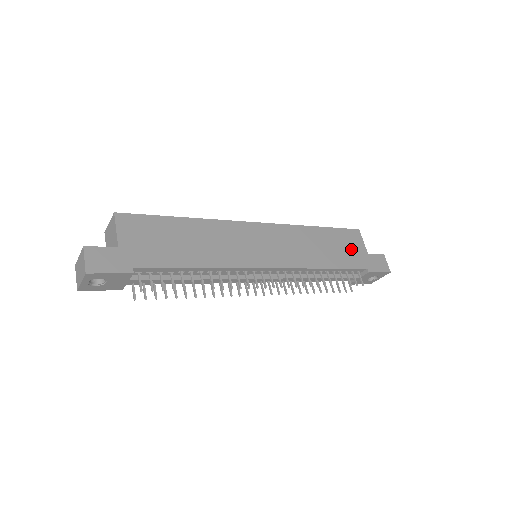
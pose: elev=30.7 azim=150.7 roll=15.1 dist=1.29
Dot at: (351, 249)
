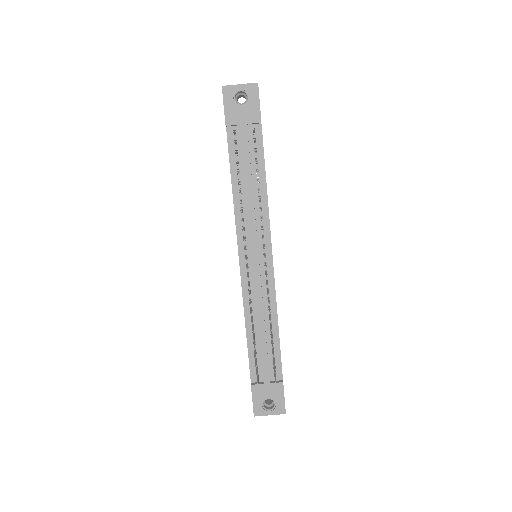
Dot at: occluded
